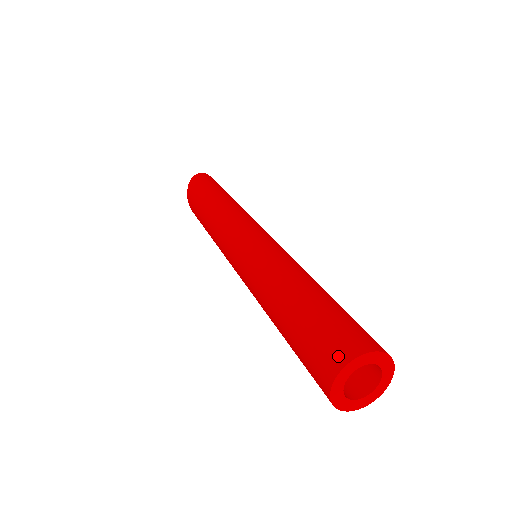
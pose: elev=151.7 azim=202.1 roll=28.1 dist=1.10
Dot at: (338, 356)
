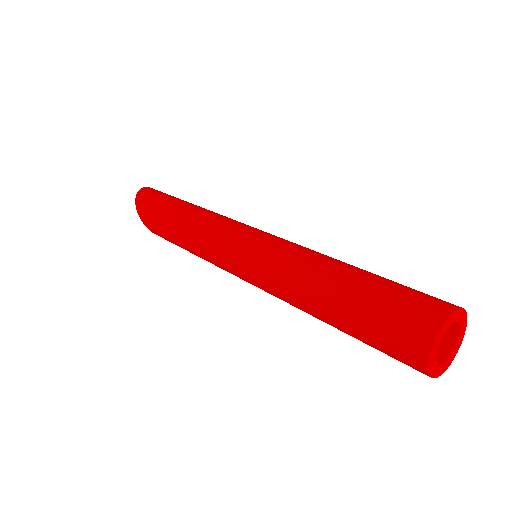
Dot at: (423, 328)
